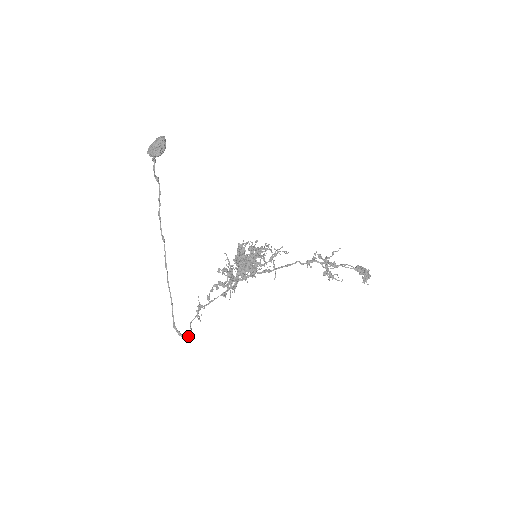
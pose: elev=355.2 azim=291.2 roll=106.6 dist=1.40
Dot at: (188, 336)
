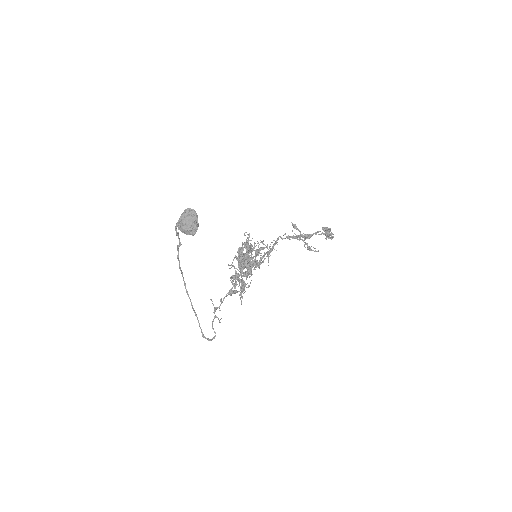
Dot at: (214, 338)
